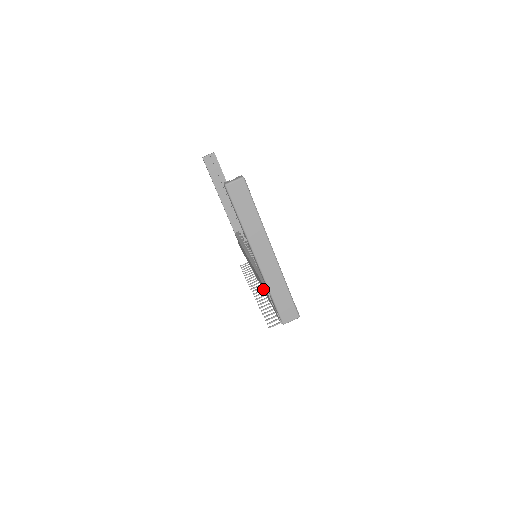
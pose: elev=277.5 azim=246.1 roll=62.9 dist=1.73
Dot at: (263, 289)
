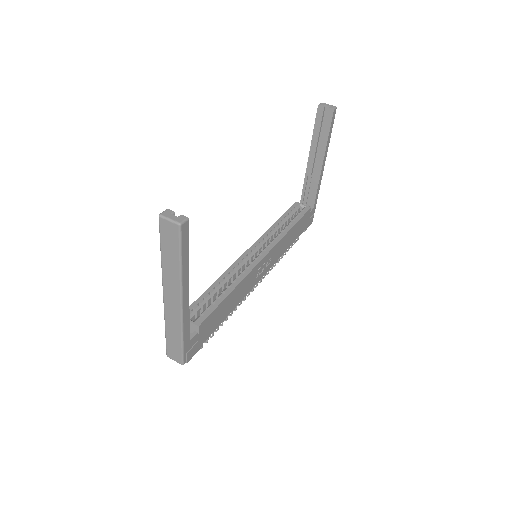
Dot at: occluded
